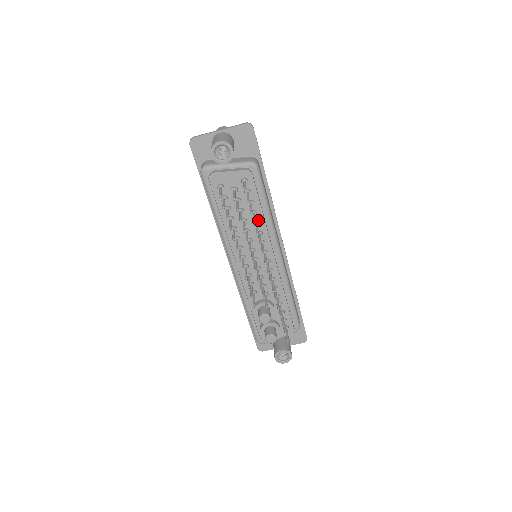
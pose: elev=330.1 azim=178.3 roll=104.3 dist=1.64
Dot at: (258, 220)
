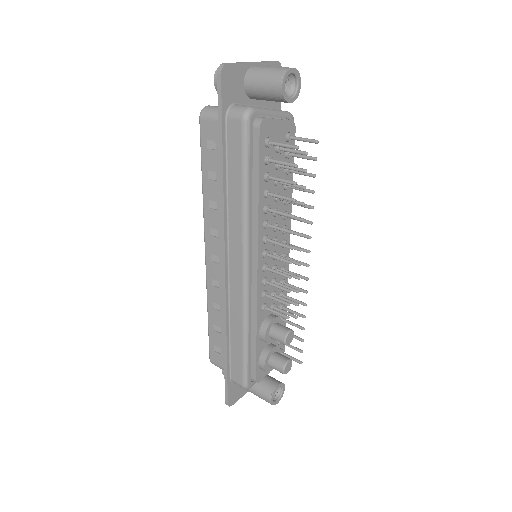
Dot at: (287, 196)
